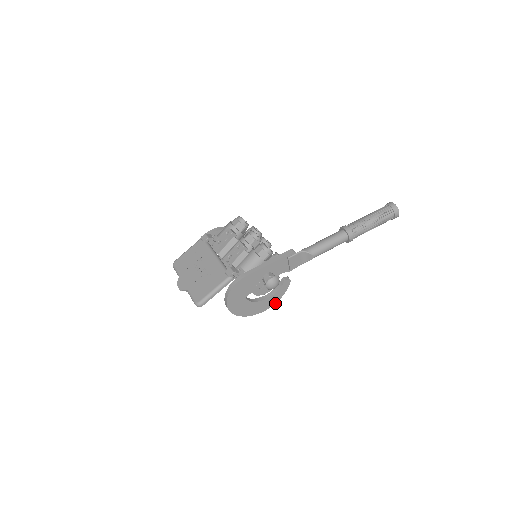
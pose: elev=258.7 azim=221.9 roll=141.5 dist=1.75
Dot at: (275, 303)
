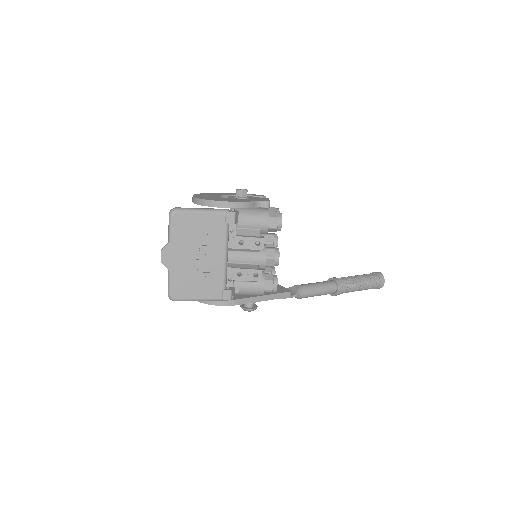
Dot at: occluded
